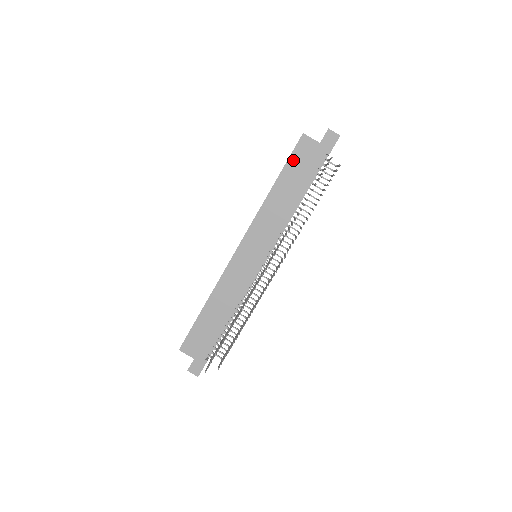
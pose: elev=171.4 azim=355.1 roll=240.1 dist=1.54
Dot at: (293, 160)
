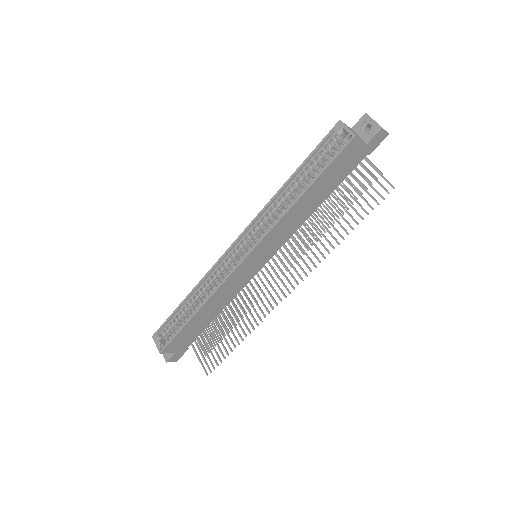
Dot at: (333, 166)
